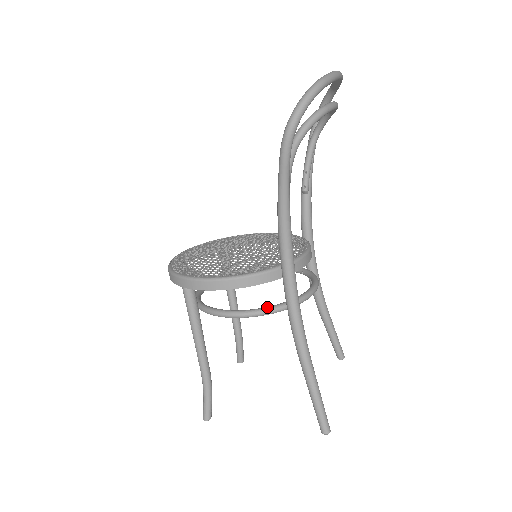
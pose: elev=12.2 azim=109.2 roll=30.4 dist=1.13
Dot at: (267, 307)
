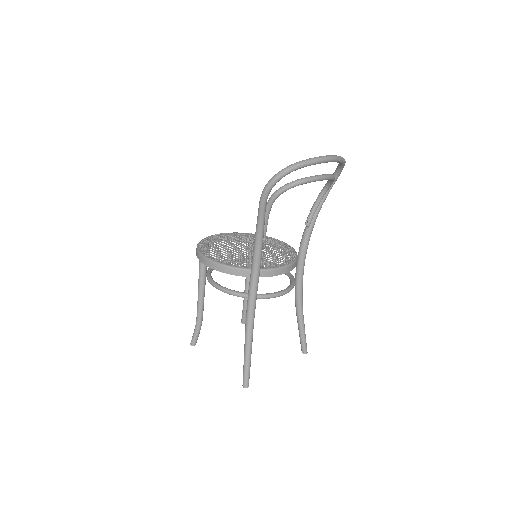
Dot at: (237, 291)
